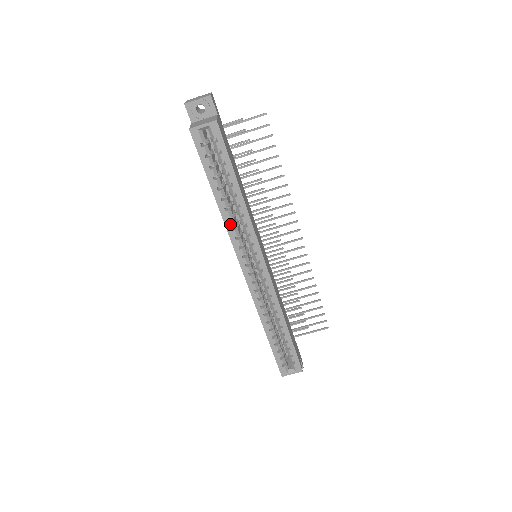
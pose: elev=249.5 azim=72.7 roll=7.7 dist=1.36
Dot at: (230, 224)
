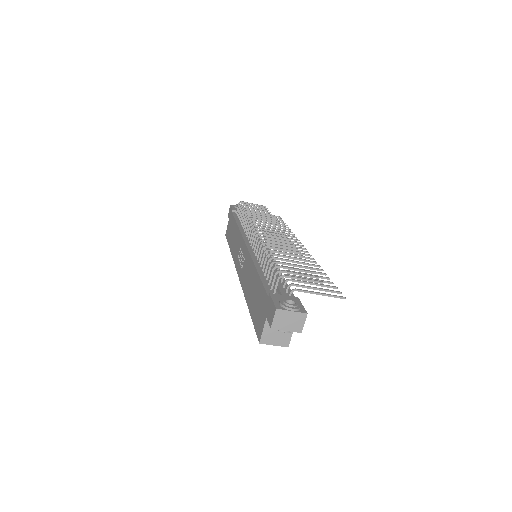
Dot at: occluded
